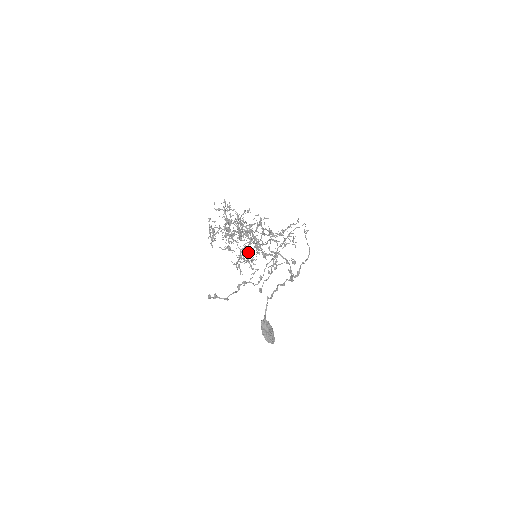
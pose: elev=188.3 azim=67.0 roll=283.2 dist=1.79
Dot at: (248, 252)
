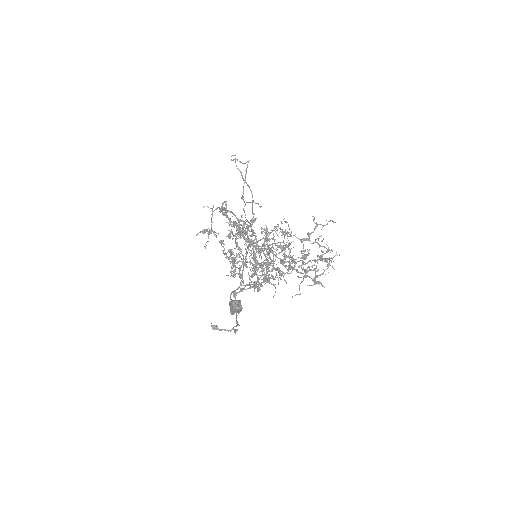
Dot at: occluded
